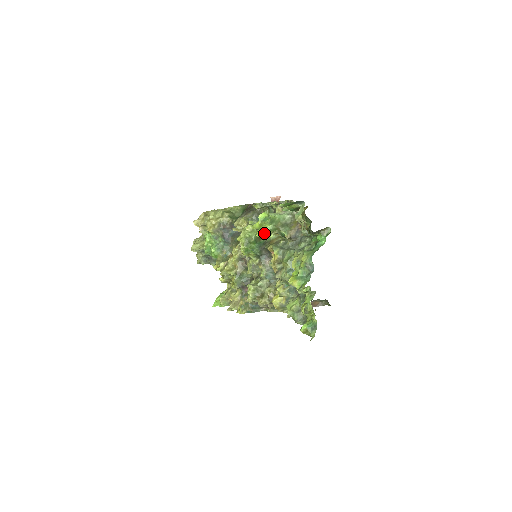
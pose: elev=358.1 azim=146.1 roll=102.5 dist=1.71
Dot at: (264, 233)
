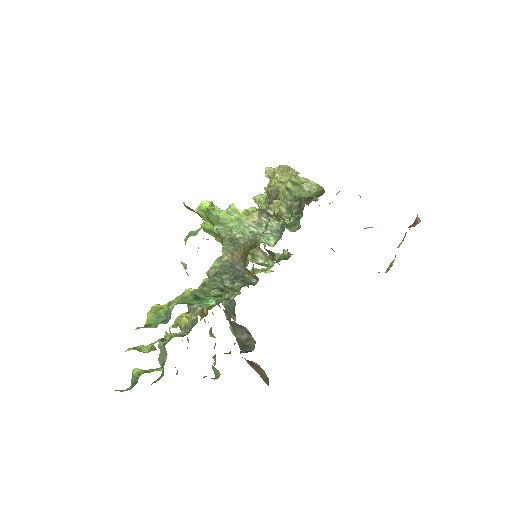
Dot at: (204, 228)
